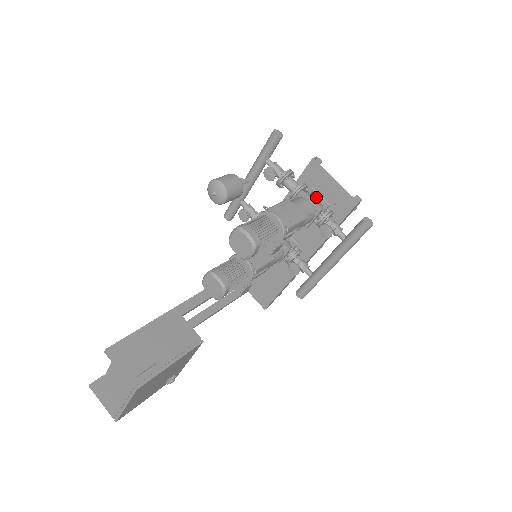
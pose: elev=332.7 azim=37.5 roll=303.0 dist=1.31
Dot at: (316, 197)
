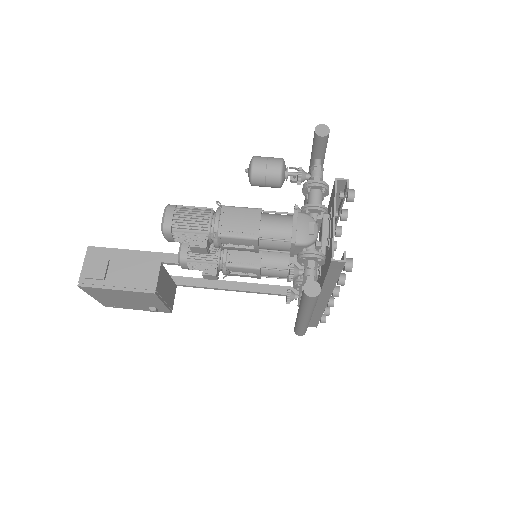
Dot at: (310, 227)
